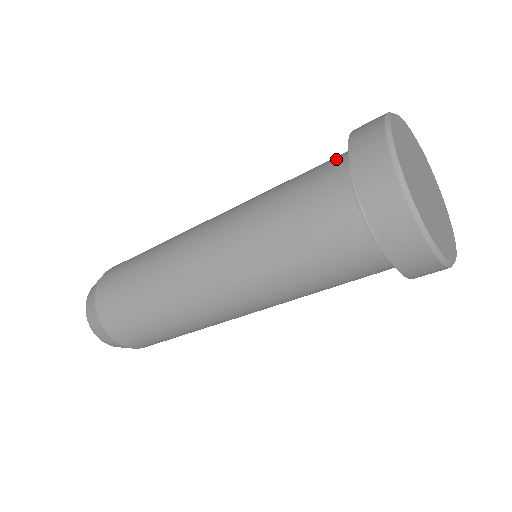
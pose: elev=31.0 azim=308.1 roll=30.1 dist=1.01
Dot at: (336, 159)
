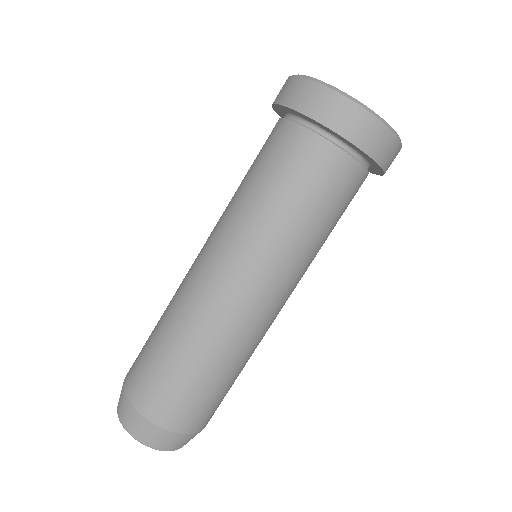
Dot at: occluded
